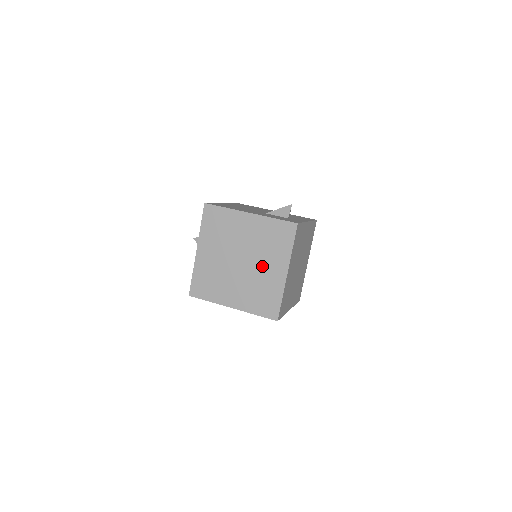
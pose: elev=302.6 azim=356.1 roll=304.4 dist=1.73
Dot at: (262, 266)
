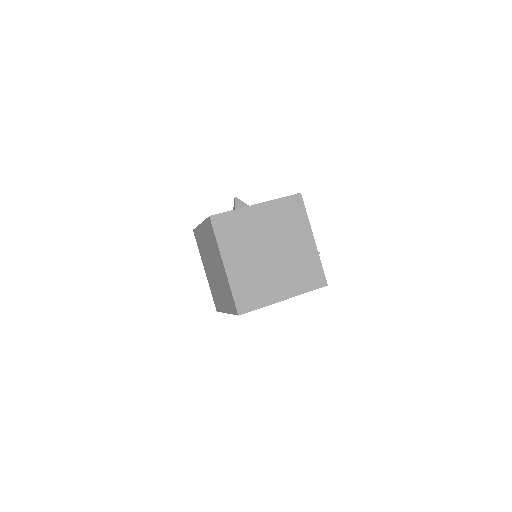
Dot at: (218, 267)
